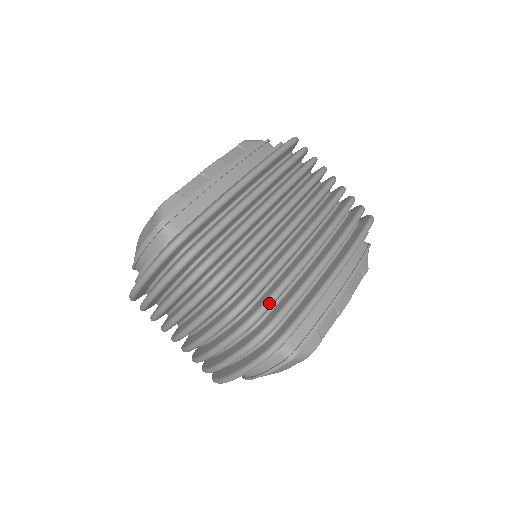
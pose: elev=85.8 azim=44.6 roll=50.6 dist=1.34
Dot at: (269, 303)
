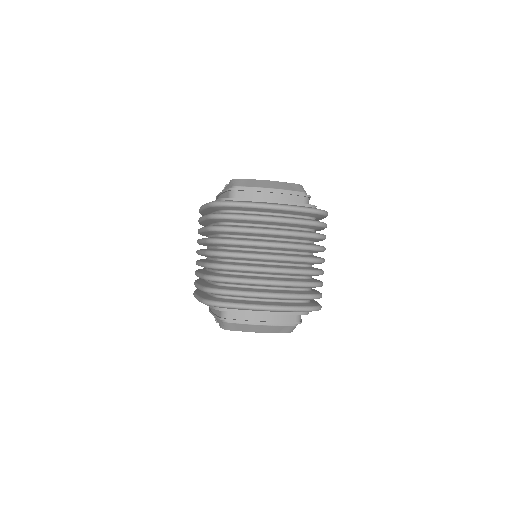
Dot at: occluded
